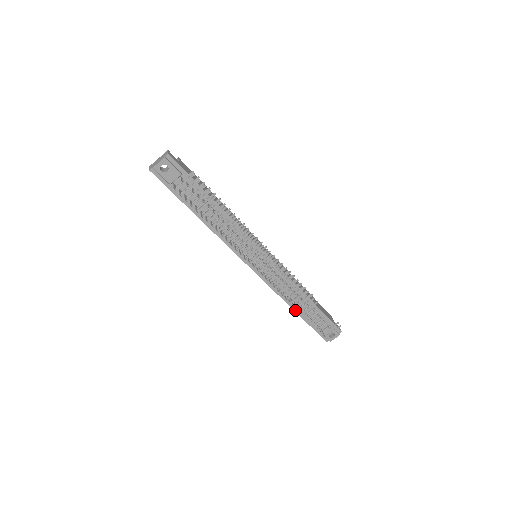
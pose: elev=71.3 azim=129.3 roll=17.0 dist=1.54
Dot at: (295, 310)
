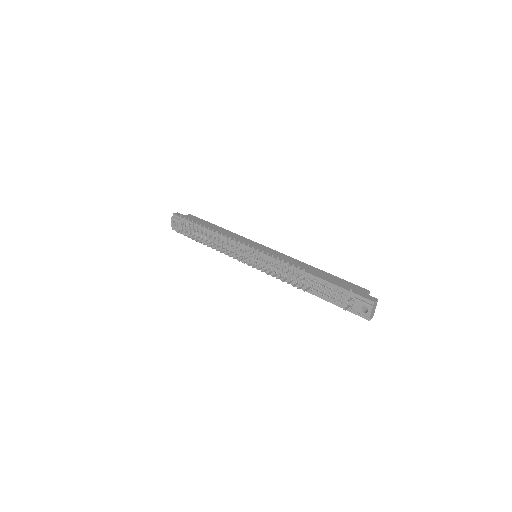
Dot at: (312, 293)
